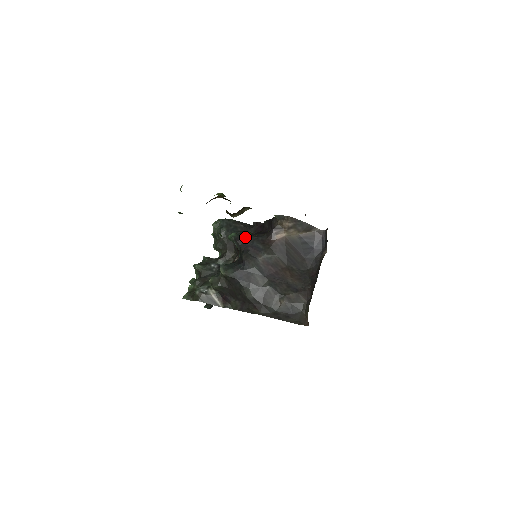
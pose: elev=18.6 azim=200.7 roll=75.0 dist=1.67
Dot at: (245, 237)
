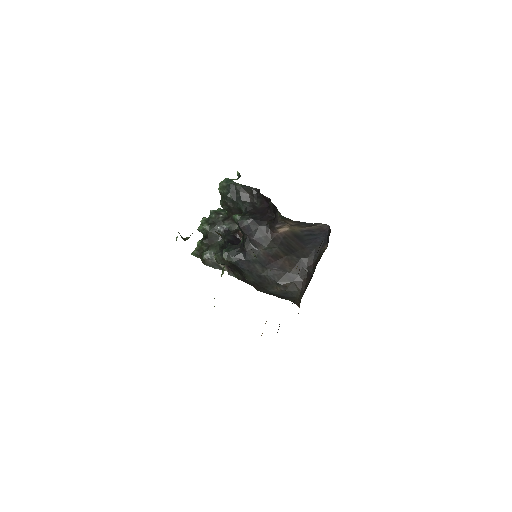
Dot at: (248, 224)
